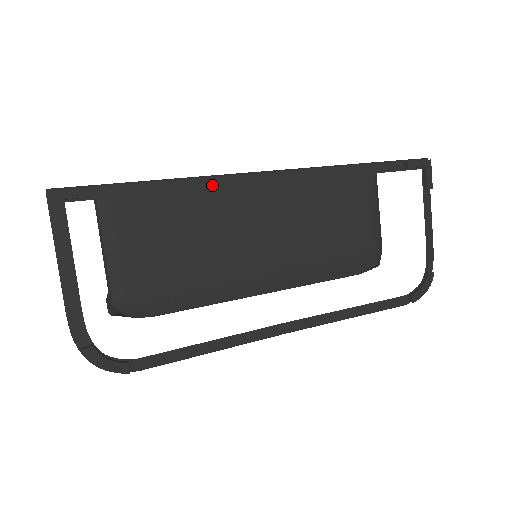
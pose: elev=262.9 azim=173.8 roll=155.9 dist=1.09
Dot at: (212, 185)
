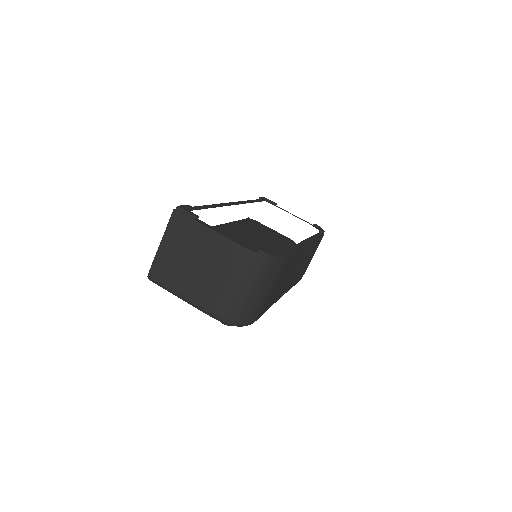
Dot at: (218, 206)
